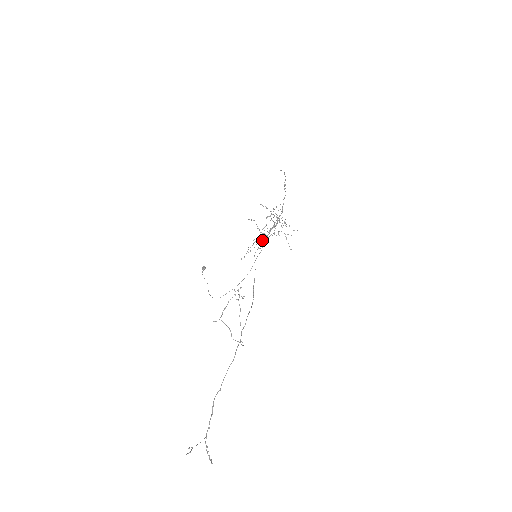
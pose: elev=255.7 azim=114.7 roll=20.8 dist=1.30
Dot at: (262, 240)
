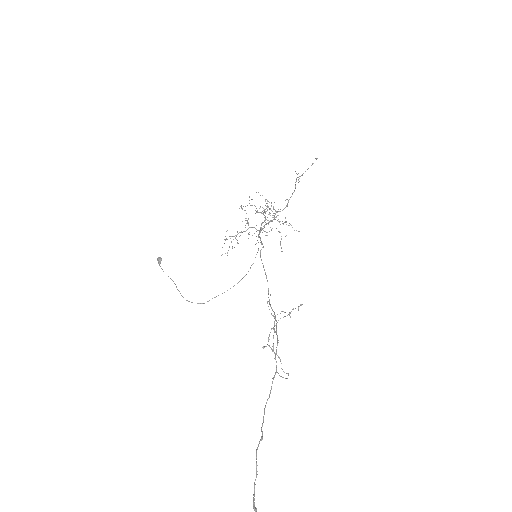
Dot at: (259, 237)
